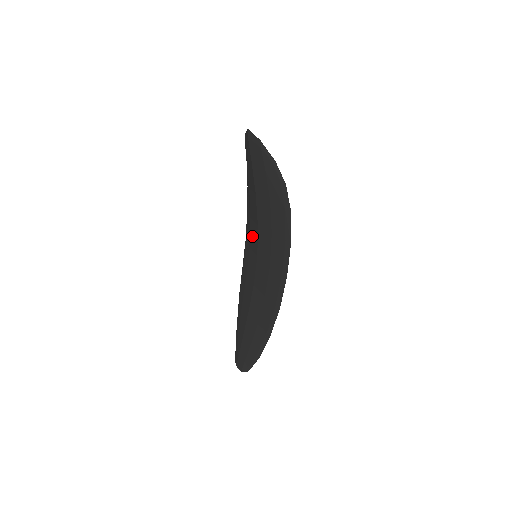
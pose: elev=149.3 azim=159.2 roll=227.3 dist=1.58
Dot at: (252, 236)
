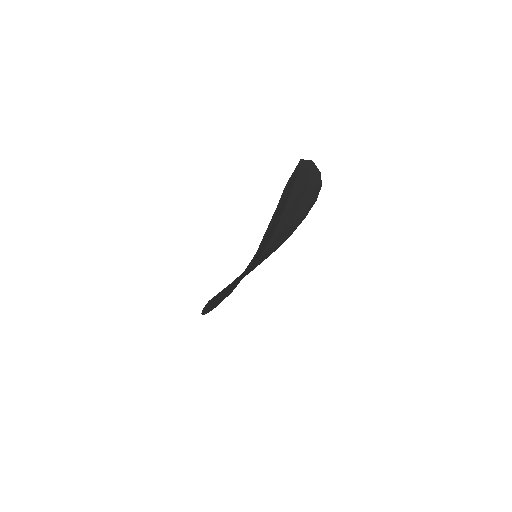
Dot at: occluded
